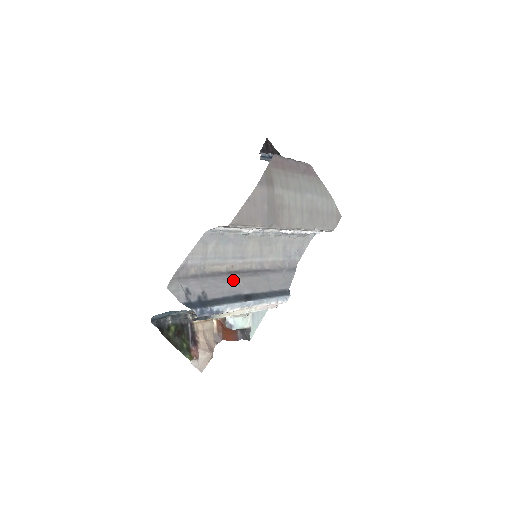
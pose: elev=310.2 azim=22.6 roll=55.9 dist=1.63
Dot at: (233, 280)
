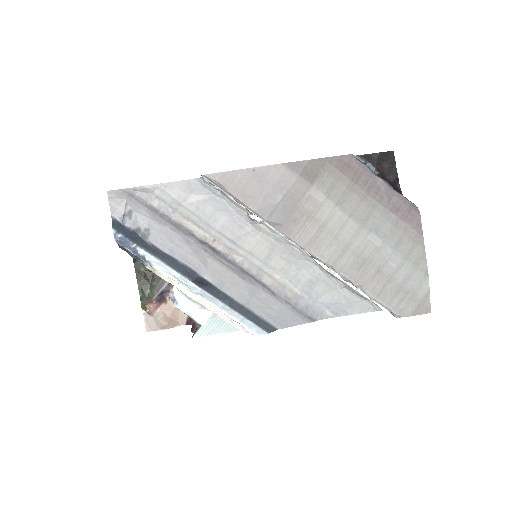
Dot at: (200, 252)
